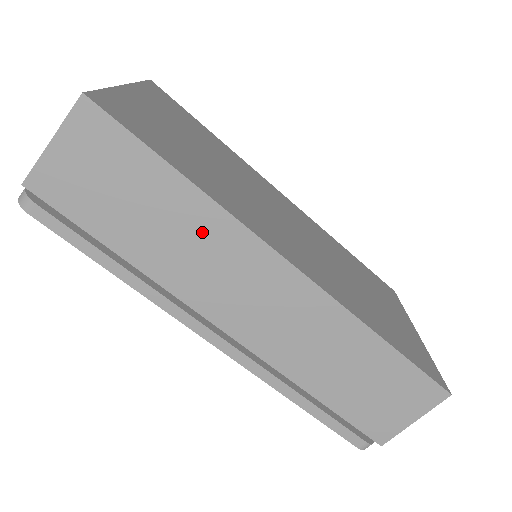
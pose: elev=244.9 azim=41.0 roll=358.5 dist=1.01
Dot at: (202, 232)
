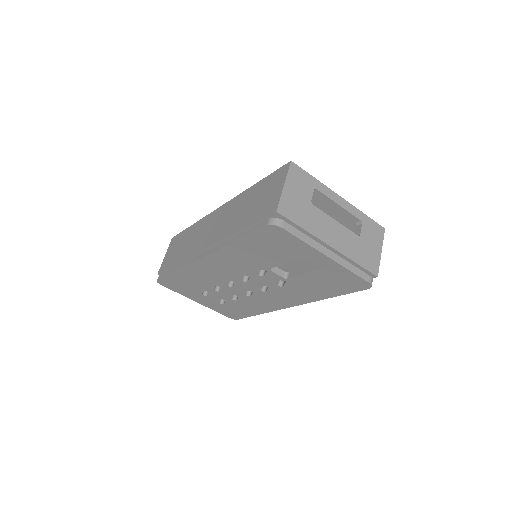
Dot at: (196, 231)
